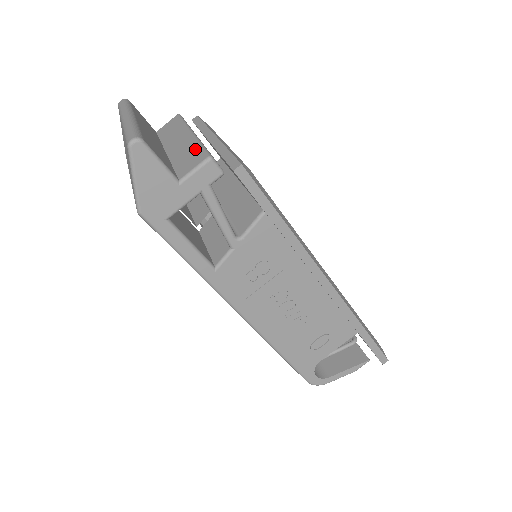
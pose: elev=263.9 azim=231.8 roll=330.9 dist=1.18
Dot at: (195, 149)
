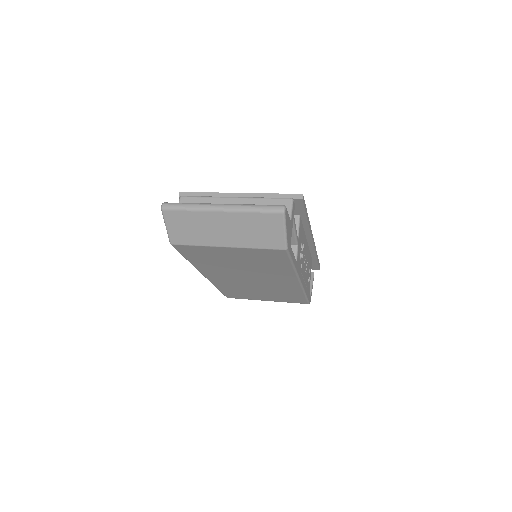
Dot at: (267, 202)
